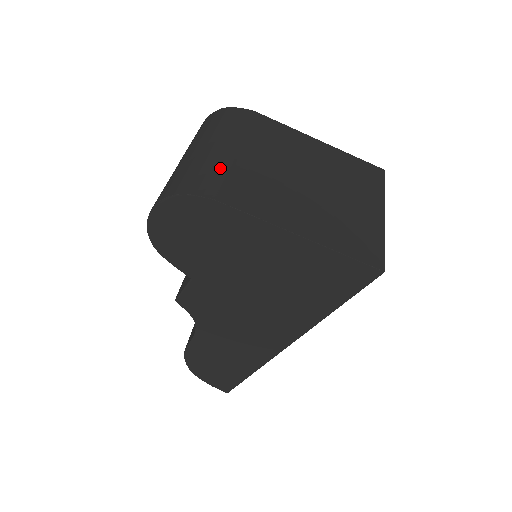
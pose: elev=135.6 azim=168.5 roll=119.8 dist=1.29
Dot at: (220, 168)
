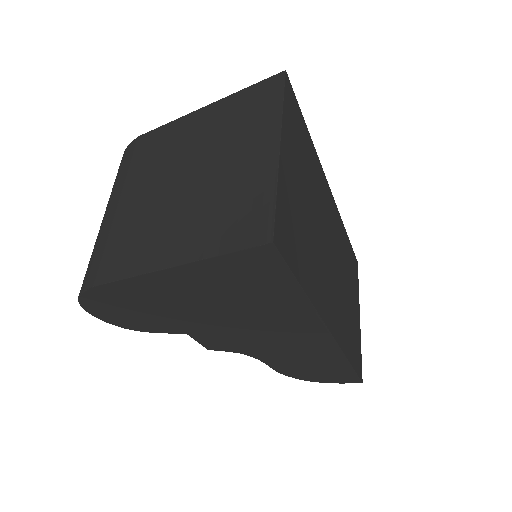
Dot at: (103, 241)
